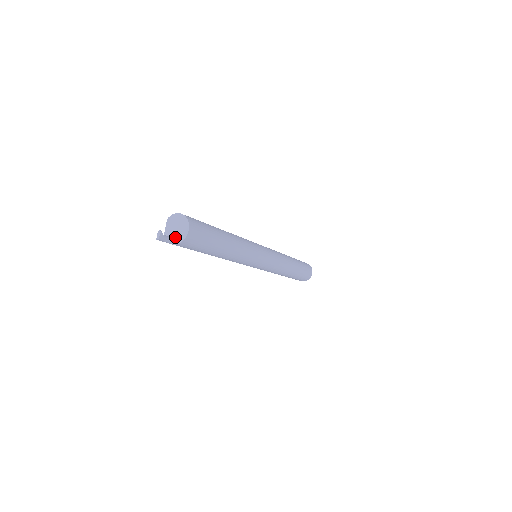
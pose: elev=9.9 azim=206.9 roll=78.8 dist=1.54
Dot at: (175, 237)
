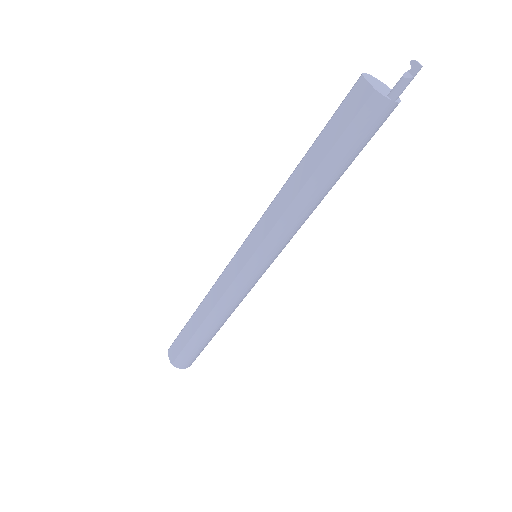
Dot at: (389, 95)
